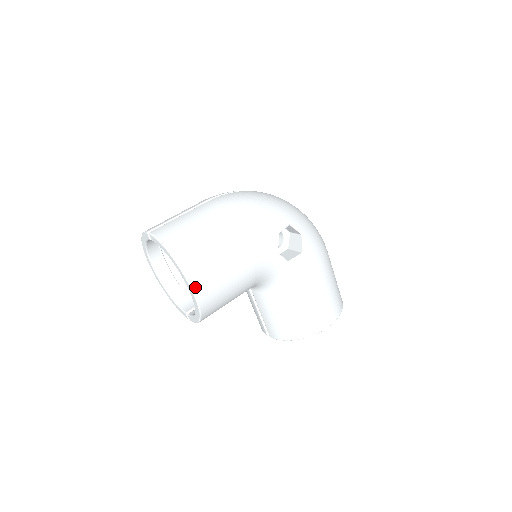
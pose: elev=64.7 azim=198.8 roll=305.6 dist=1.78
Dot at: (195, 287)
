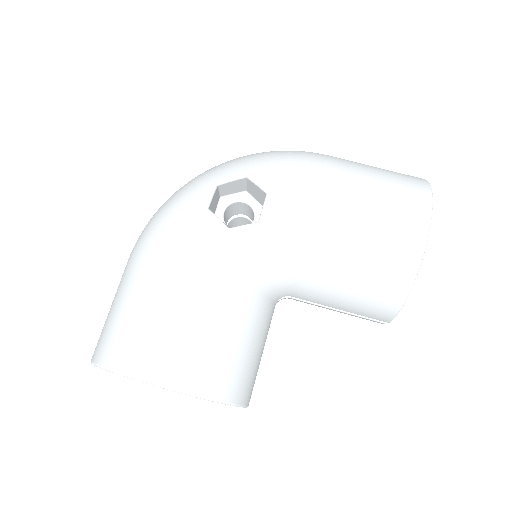
Dot at: (151, 377)
